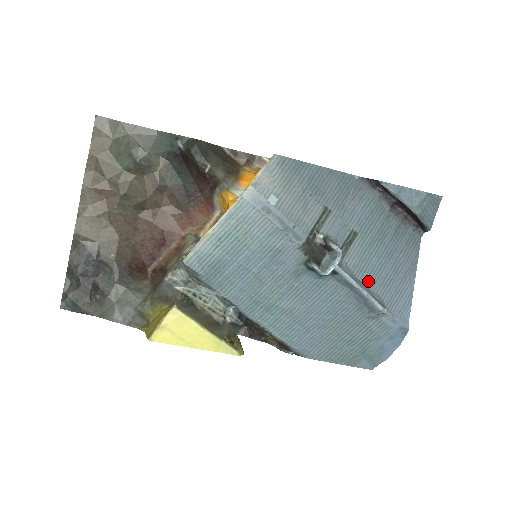
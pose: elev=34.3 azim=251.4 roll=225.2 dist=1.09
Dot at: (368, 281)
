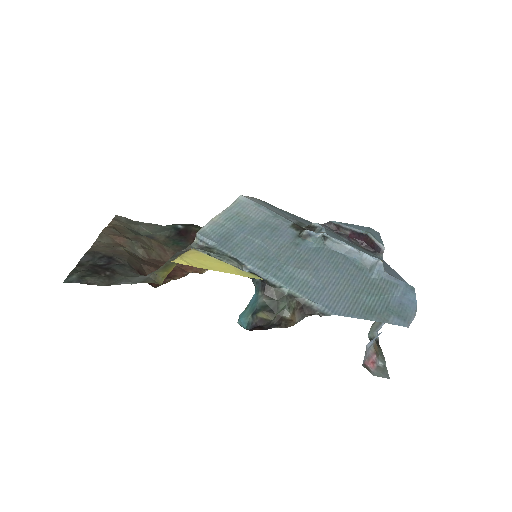
Dot at: occluded
